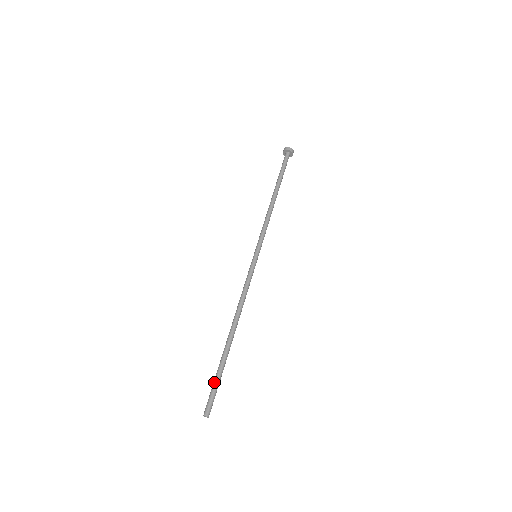
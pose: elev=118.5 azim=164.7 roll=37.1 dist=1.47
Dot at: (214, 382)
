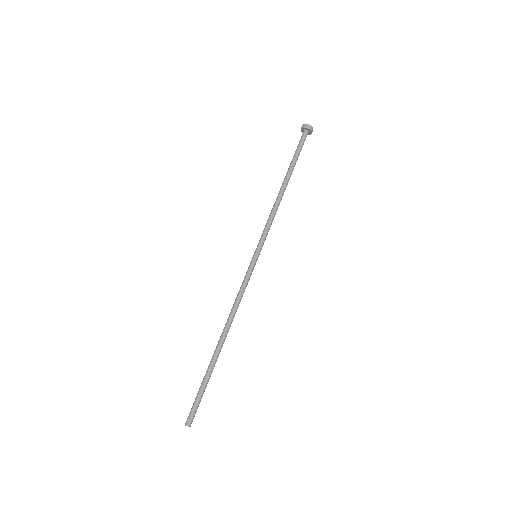
Dot at: (199, 392)
